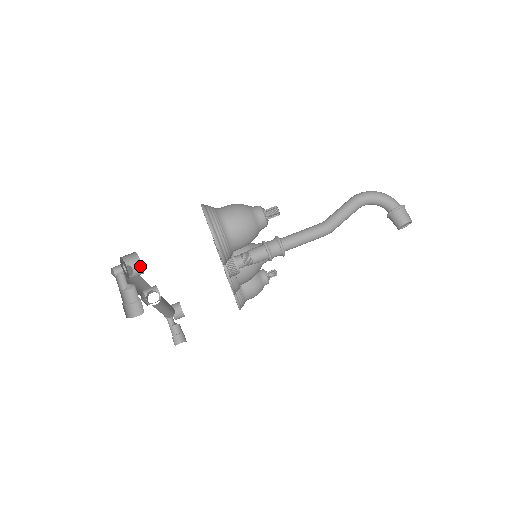
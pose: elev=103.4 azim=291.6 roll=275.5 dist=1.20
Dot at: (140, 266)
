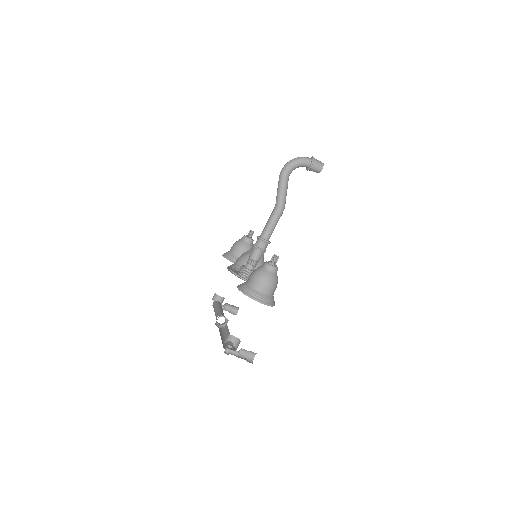
Dot at: (232, 337)
